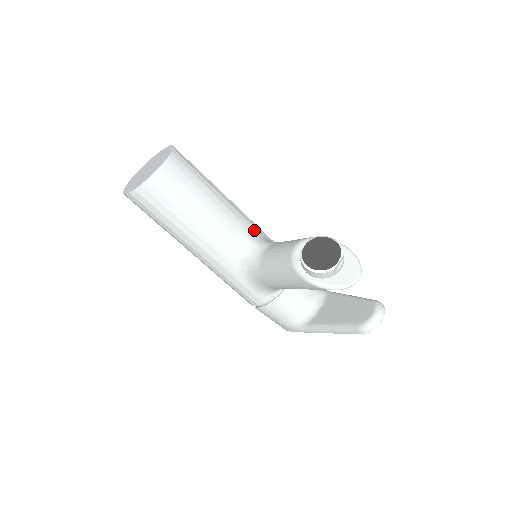
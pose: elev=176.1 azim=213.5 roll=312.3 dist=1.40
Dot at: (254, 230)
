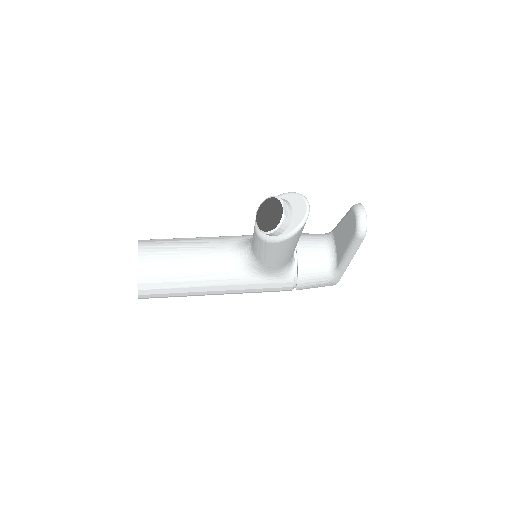
Dot at: (238, 241)
